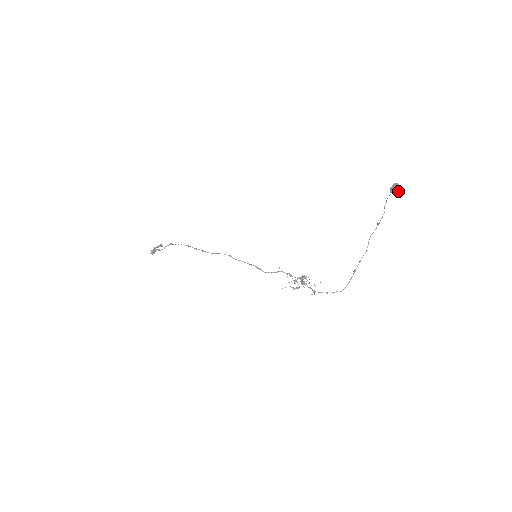
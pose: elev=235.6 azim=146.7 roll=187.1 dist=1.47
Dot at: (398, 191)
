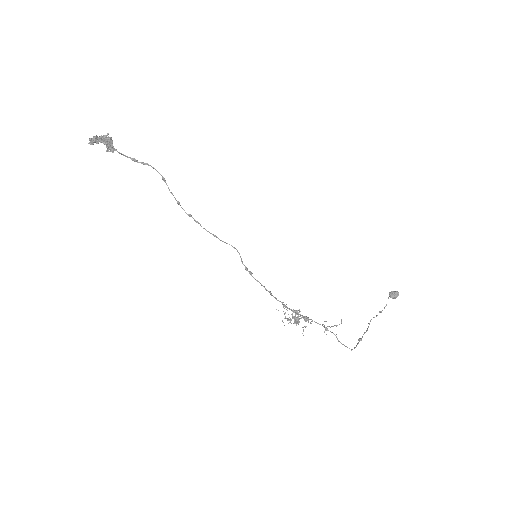
Dot at: (395, 298)
